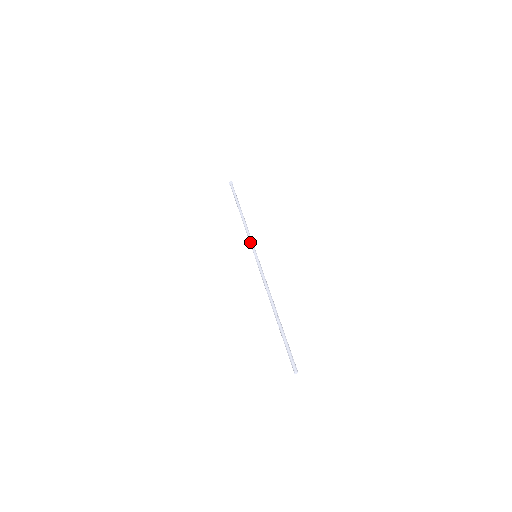
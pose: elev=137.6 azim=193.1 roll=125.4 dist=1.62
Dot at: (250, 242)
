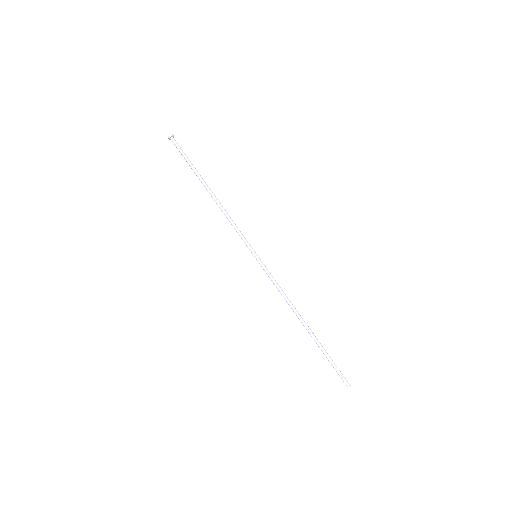
Dot at: (241, 238)
